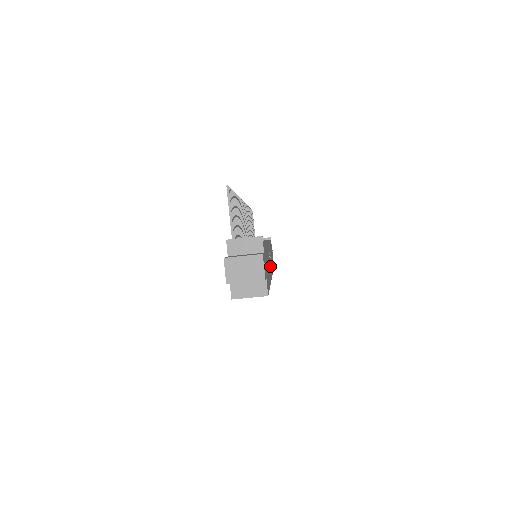
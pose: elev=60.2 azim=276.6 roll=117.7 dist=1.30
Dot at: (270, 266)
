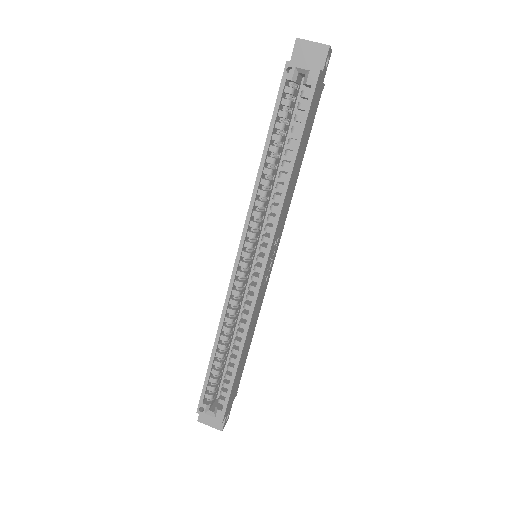
Dot at: (274, 242)
